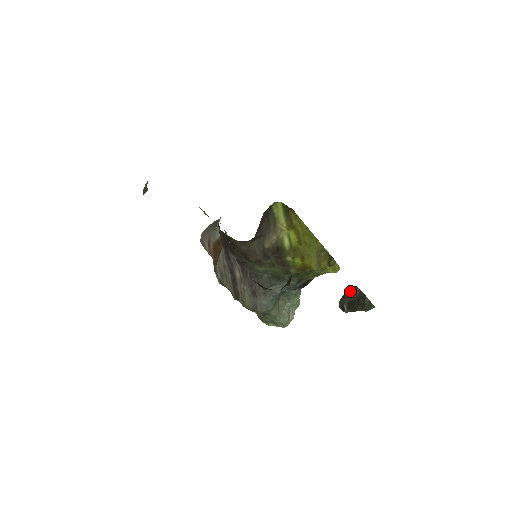
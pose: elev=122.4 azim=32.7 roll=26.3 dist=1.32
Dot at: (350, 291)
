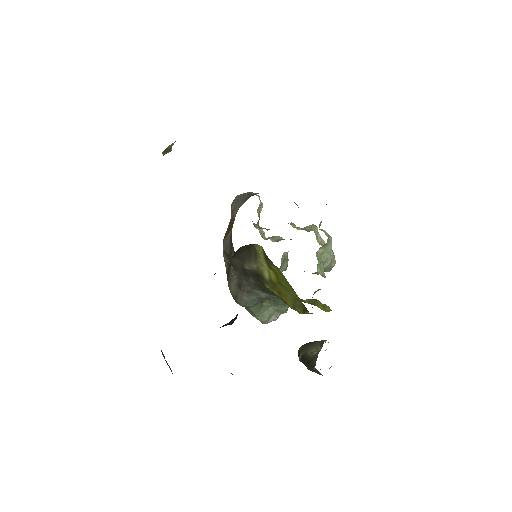
Dot at: (315, 344)
